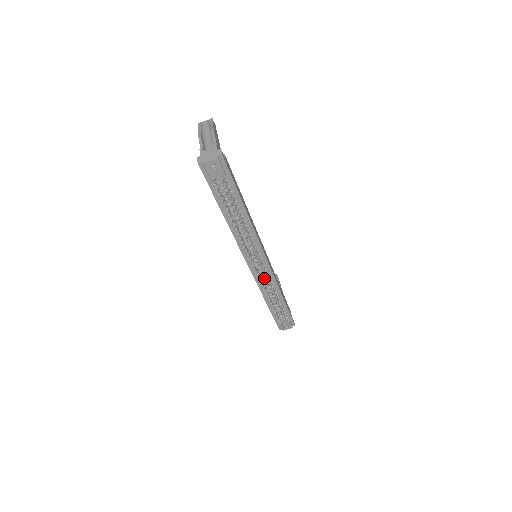
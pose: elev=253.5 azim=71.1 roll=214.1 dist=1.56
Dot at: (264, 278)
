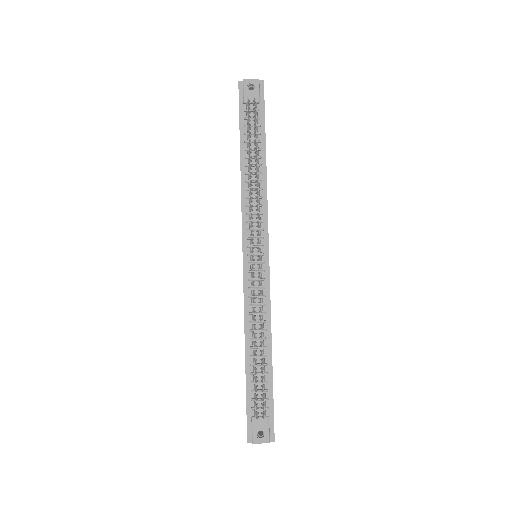
Dot at: (256, 290)
